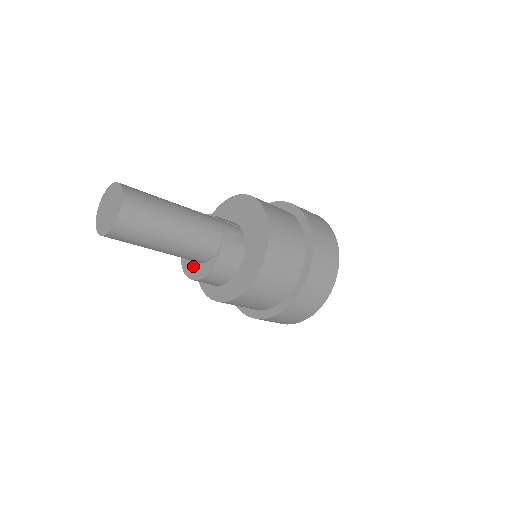
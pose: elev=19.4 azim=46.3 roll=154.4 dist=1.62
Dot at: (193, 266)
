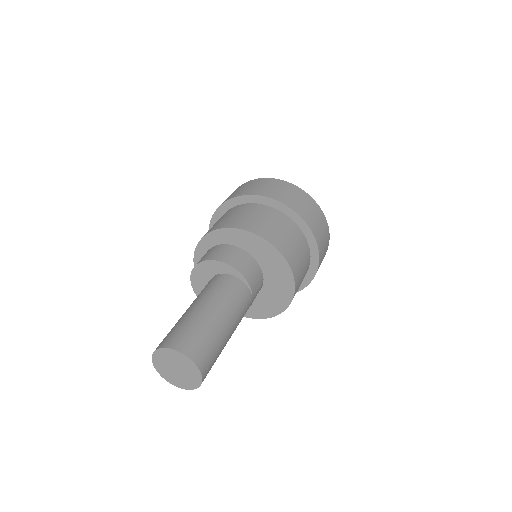
Dot at: occluded
